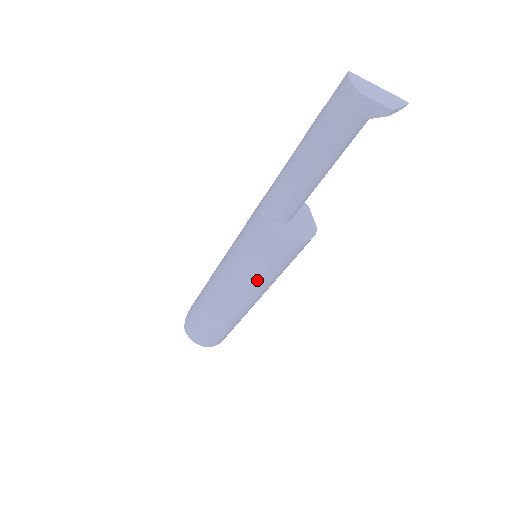
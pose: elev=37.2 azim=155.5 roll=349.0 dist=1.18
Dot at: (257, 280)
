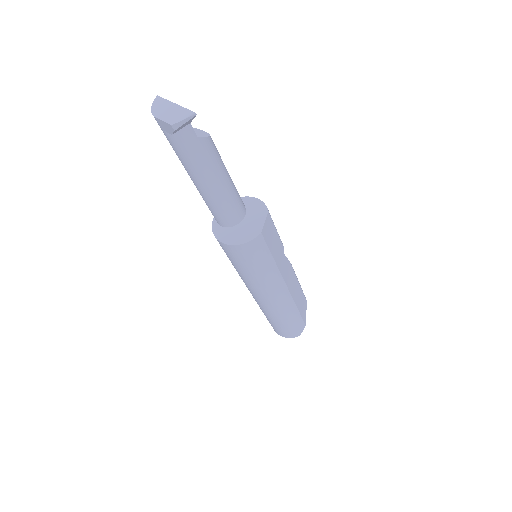
Dot at: (244, 278)
